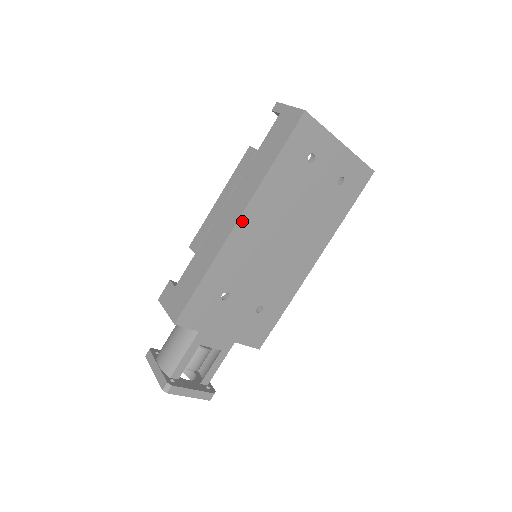
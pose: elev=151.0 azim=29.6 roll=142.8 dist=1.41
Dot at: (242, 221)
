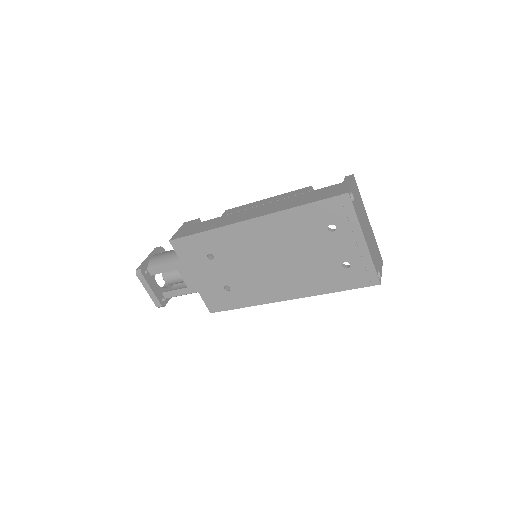
Dot at: (253, 222)
